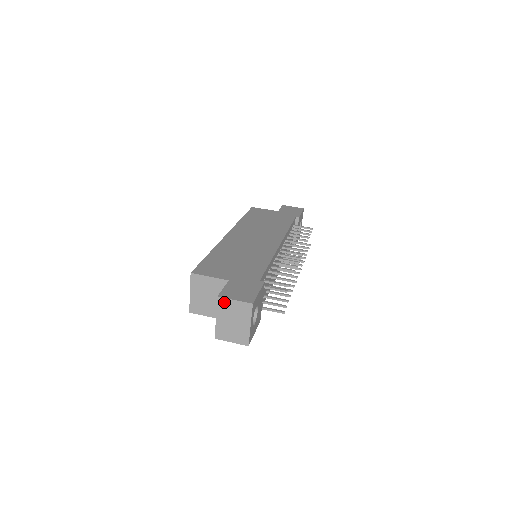
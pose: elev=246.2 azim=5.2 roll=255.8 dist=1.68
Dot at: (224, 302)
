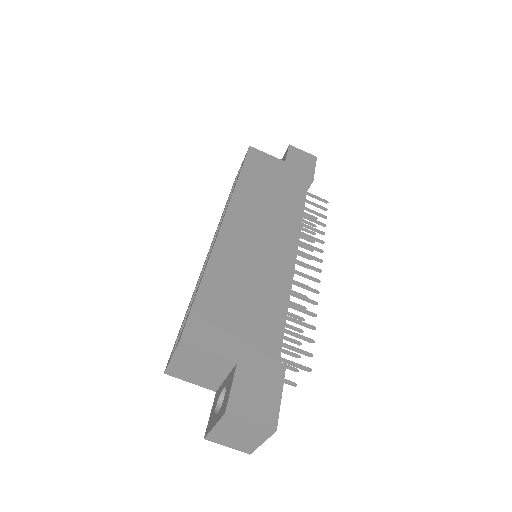
Dot at: (233, 419)
